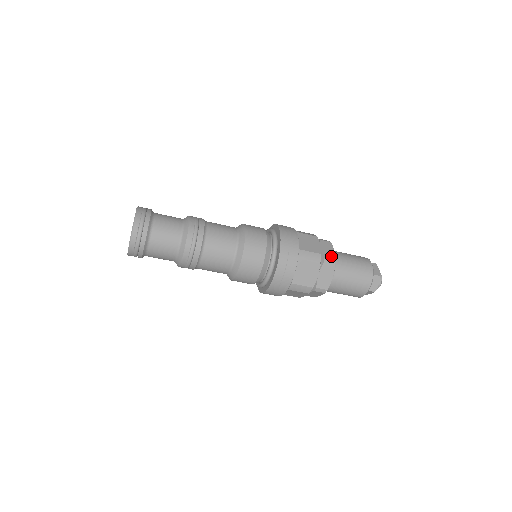
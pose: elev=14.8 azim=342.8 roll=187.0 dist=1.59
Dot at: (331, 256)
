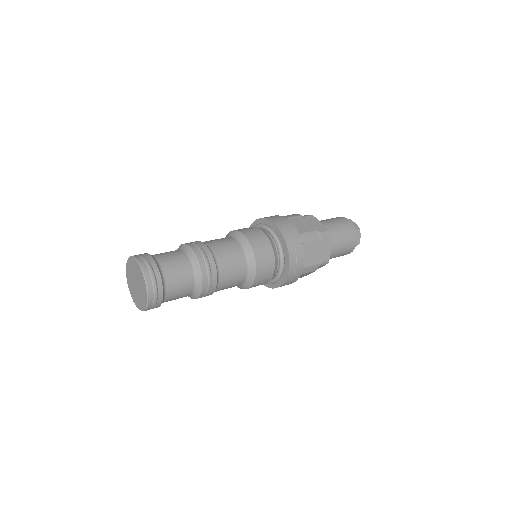
Dot at: occluded
